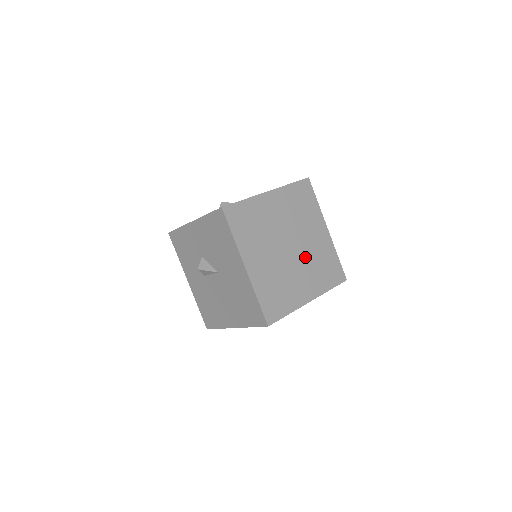
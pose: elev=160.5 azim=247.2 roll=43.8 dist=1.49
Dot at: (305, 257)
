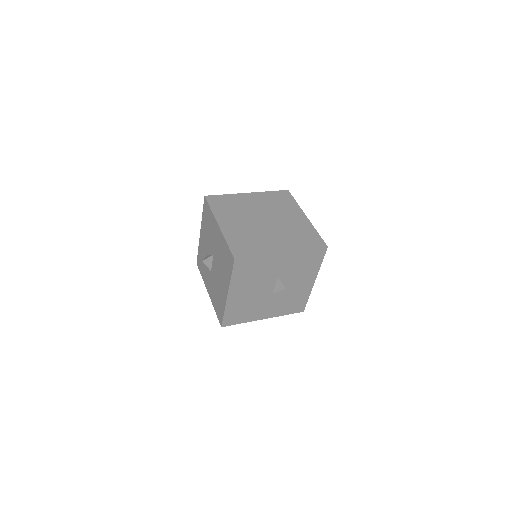
Dot at: (280, 228)
